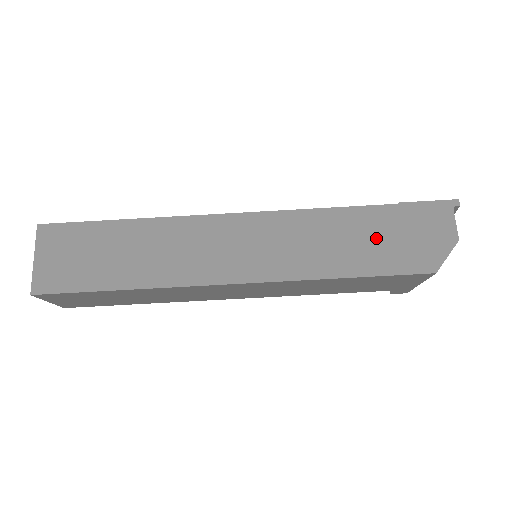
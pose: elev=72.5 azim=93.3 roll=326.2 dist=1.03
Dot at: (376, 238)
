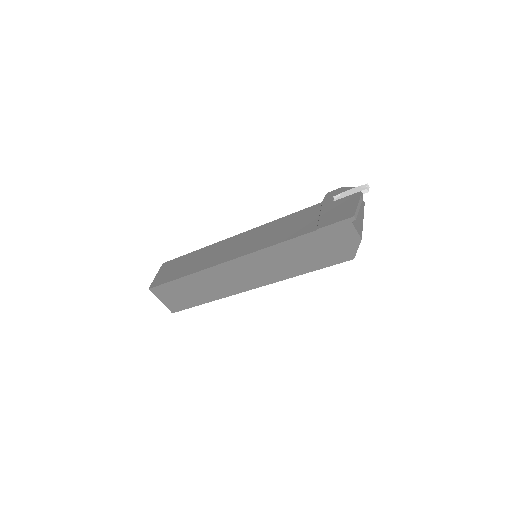
Dot at: (312, 251)
